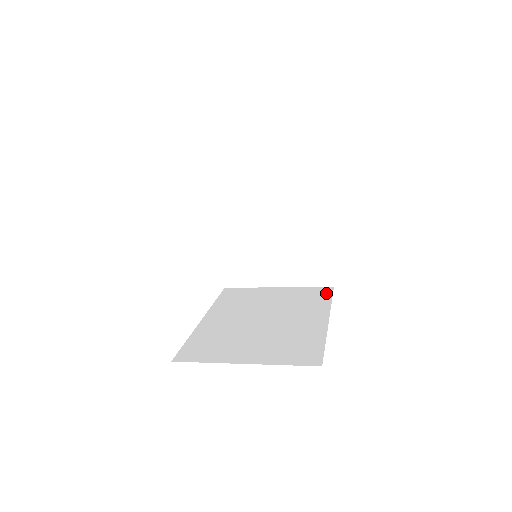
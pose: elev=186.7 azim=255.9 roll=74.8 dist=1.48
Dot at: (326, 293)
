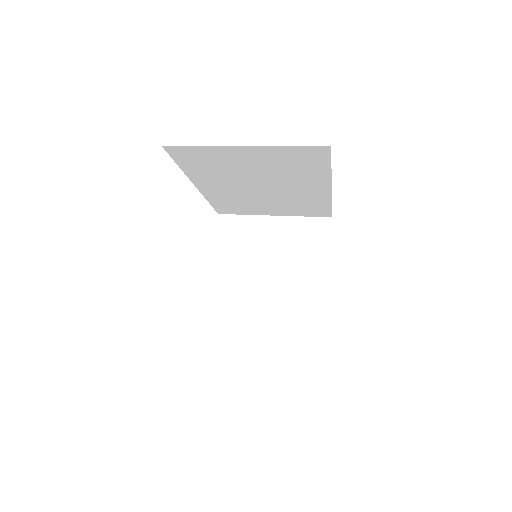
Dot at: occluded
